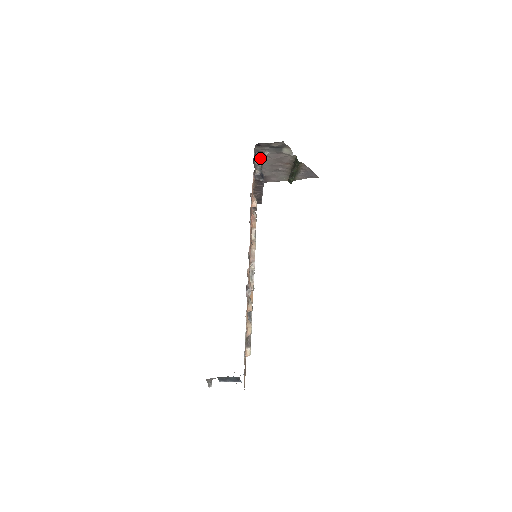
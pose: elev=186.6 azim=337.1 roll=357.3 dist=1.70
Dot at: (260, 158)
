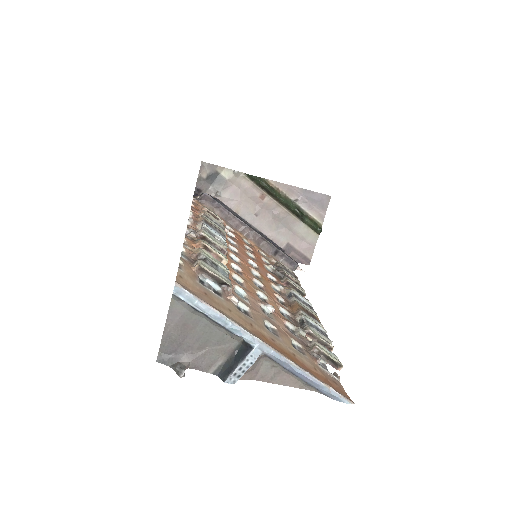
Dot at: occluded
